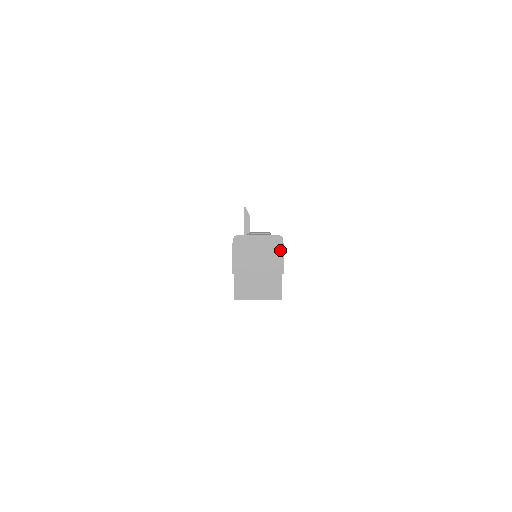
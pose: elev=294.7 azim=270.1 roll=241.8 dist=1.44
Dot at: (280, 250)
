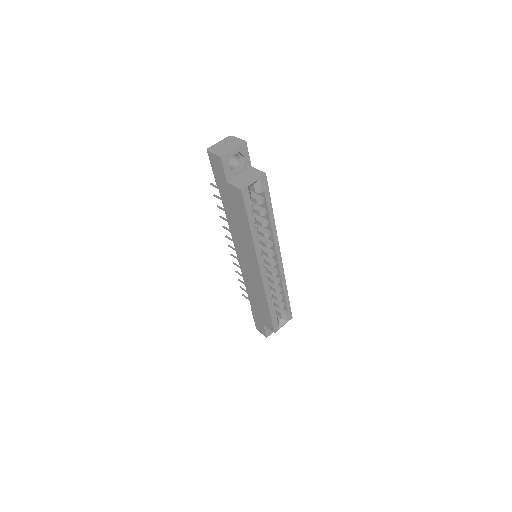
Dot at: (234, 138)
